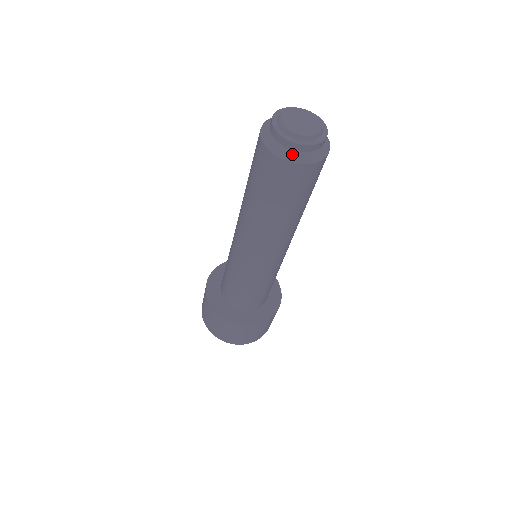
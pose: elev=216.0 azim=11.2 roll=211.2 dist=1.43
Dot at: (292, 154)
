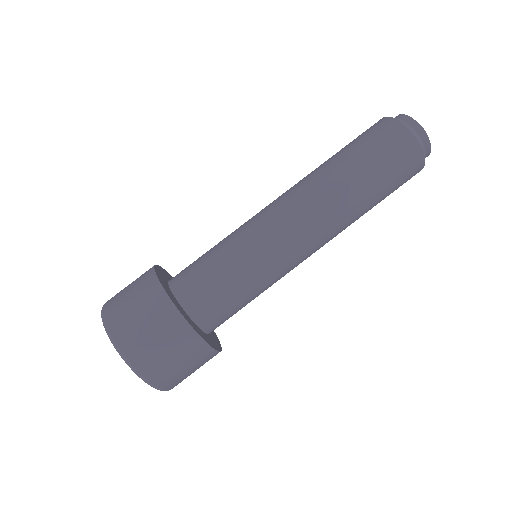
Dot at: (414, 132)
